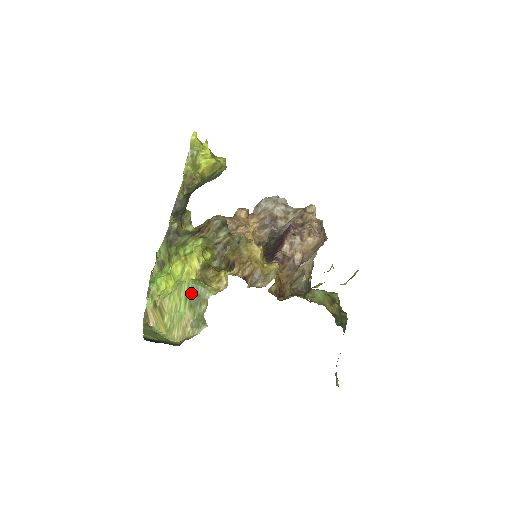
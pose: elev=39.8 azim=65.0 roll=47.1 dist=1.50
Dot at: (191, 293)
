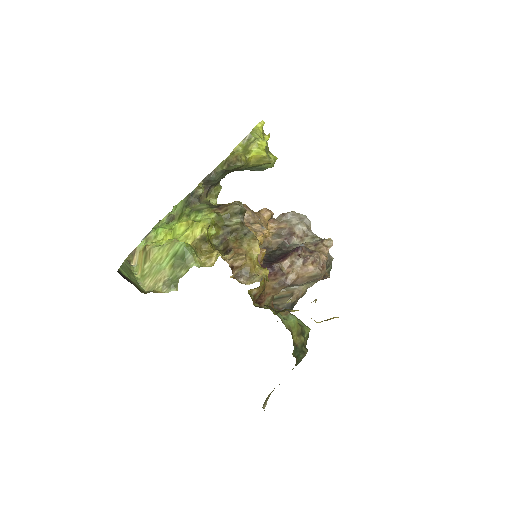
Dot at: (179, 254)
